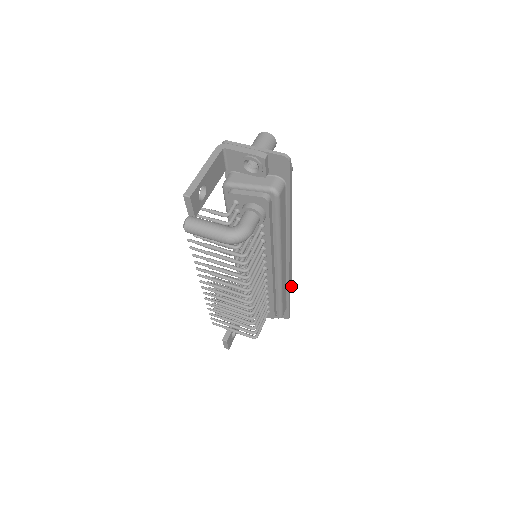
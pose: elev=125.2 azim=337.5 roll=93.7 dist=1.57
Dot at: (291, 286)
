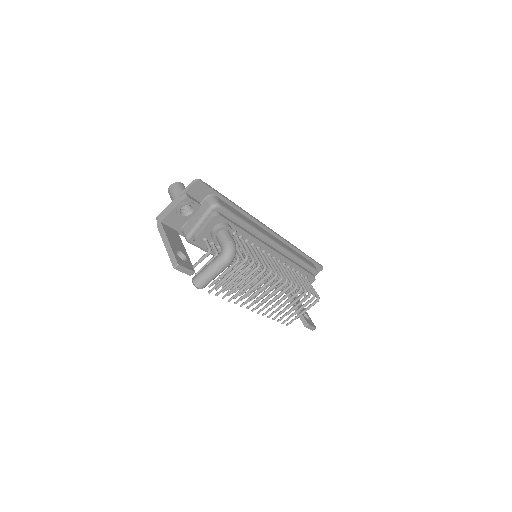
Dot at: (299, 249)
